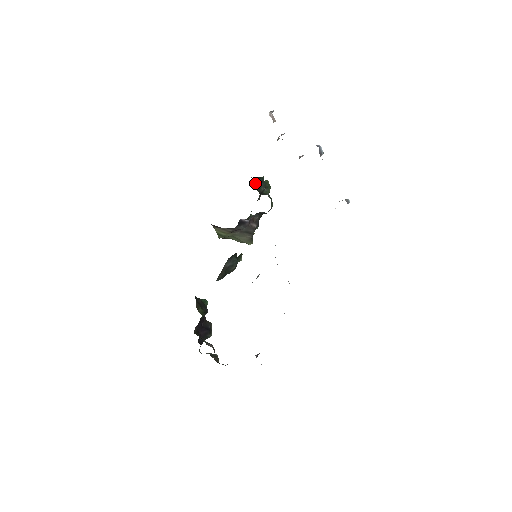
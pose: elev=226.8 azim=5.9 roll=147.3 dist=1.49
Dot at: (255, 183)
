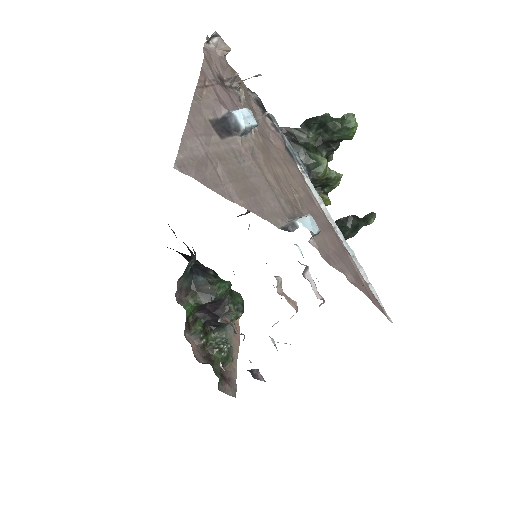
Dot at: (305, 129)
